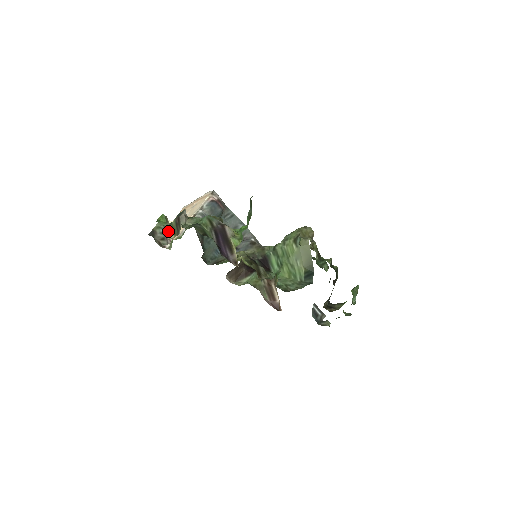
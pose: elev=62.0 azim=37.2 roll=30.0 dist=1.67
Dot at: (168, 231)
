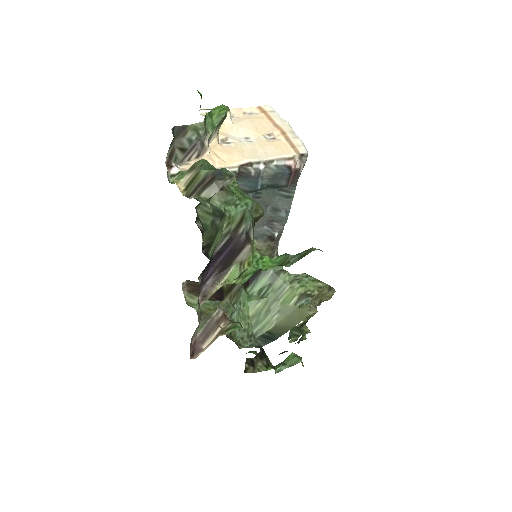
Dot at: (202, 144)
